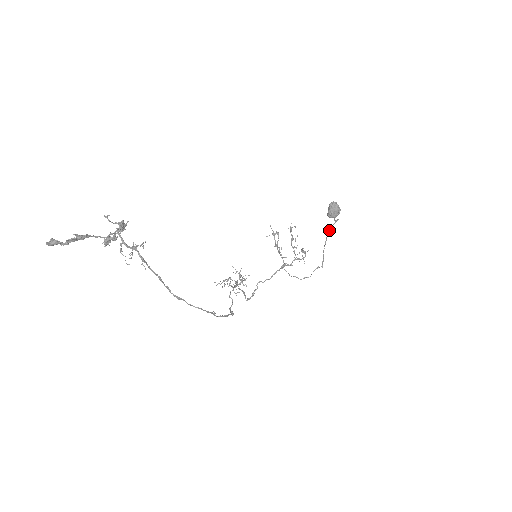
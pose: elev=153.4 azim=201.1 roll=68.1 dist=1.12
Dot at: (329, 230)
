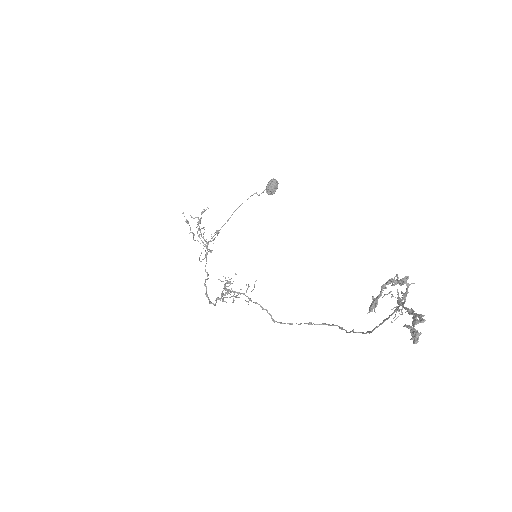
Dot at: occluded
